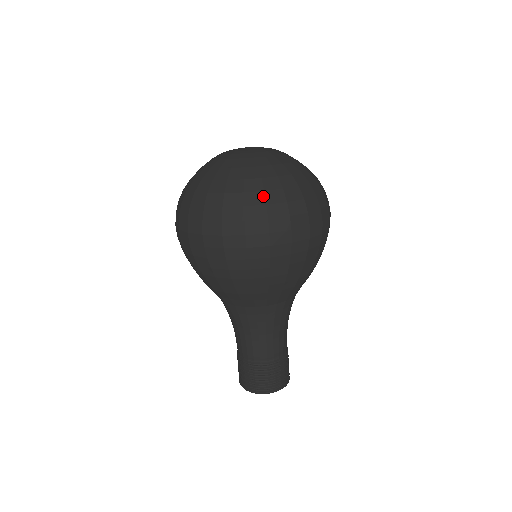
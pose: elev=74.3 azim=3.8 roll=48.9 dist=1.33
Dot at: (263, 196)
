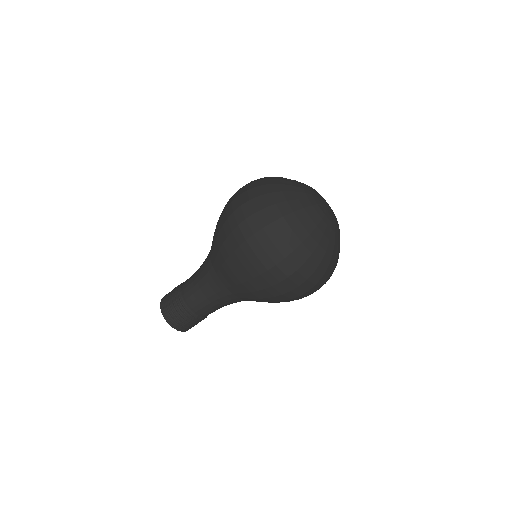
Dot at: (288, 231)
